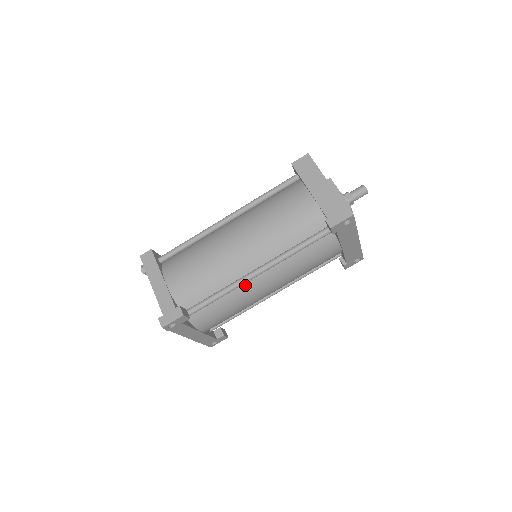
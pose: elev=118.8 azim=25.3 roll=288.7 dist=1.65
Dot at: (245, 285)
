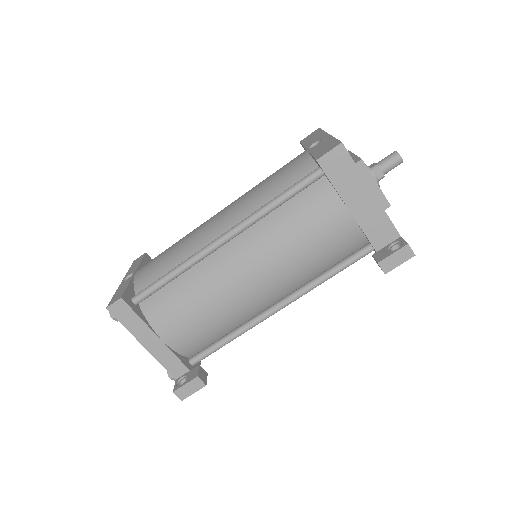
Dot at: occluded
